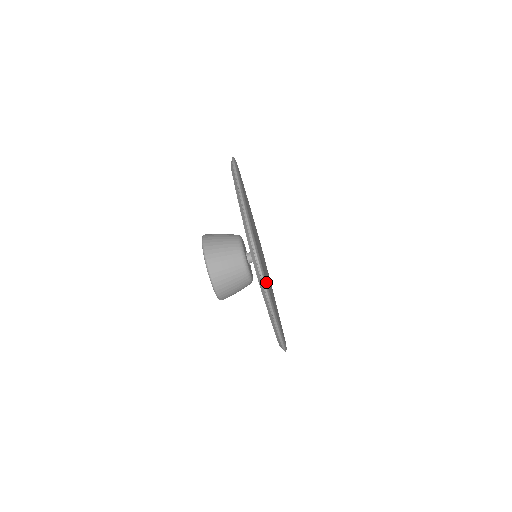
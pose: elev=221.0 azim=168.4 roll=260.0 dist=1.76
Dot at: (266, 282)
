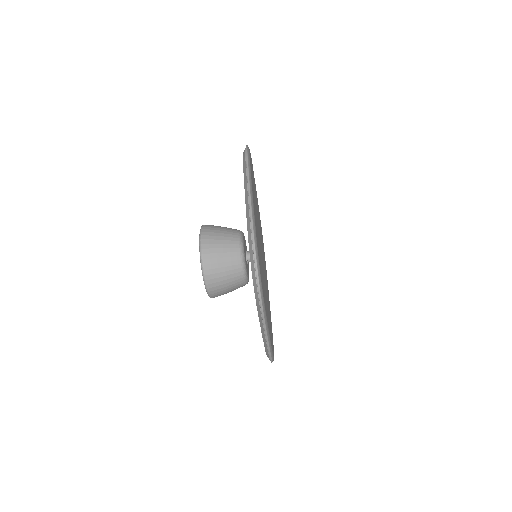
Dot at: (262, 293)
